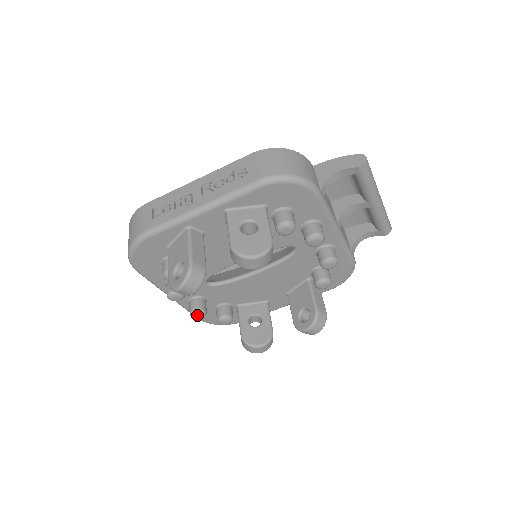
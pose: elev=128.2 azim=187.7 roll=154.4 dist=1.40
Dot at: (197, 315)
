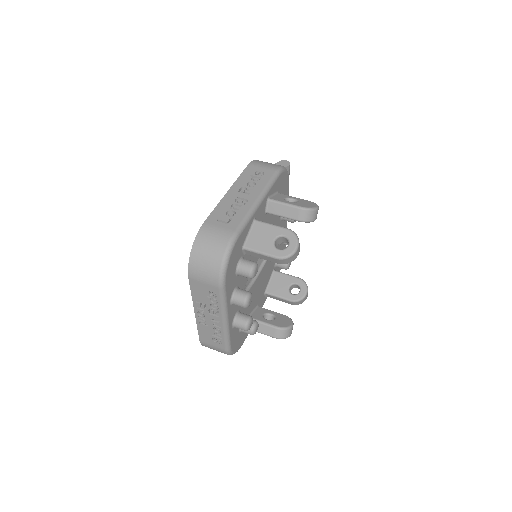
Dot at: (251, 324)
